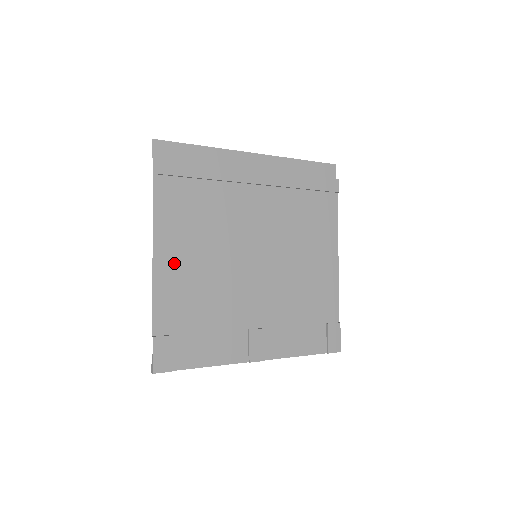
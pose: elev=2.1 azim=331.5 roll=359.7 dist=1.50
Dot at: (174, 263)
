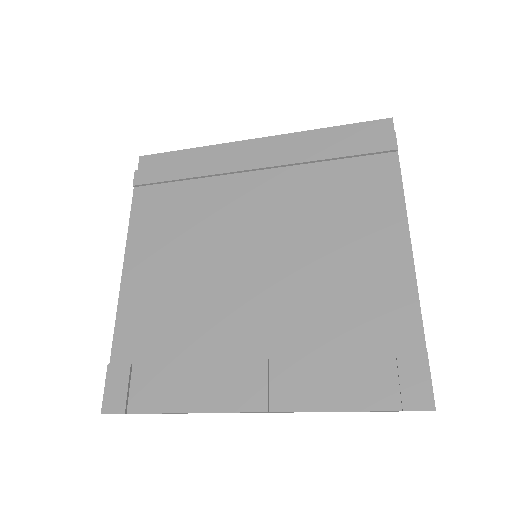
Dot at: (145, 275)
